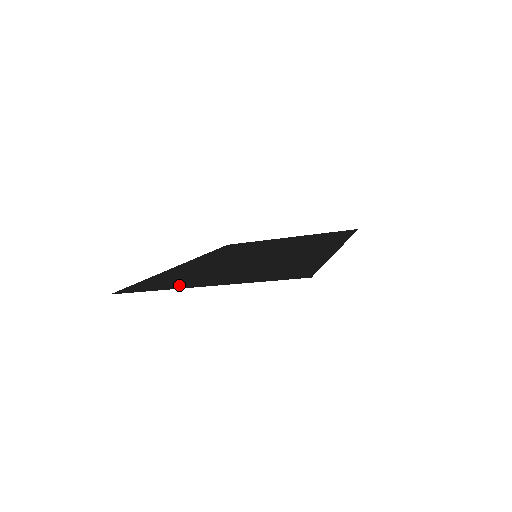
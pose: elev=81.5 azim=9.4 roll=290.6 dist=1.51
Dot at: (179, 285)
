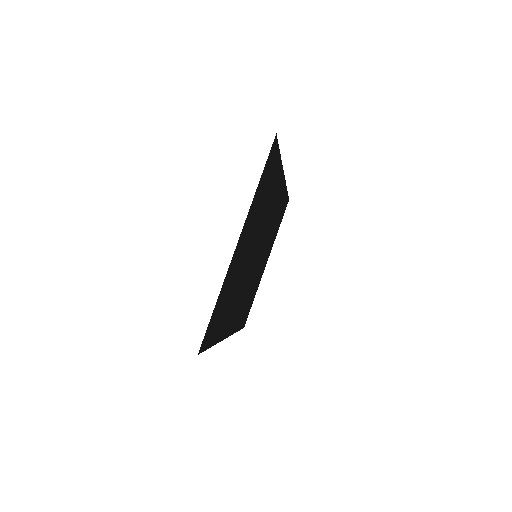
Dot at: (228, 277)
